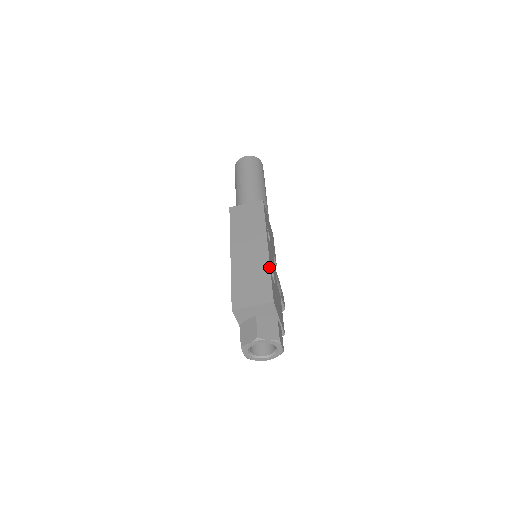
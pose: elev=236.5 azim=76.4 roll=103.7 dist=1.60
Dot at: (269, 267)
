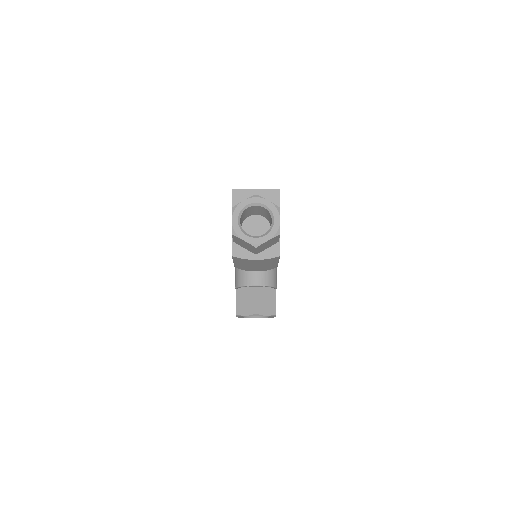
Dot at: occluded
